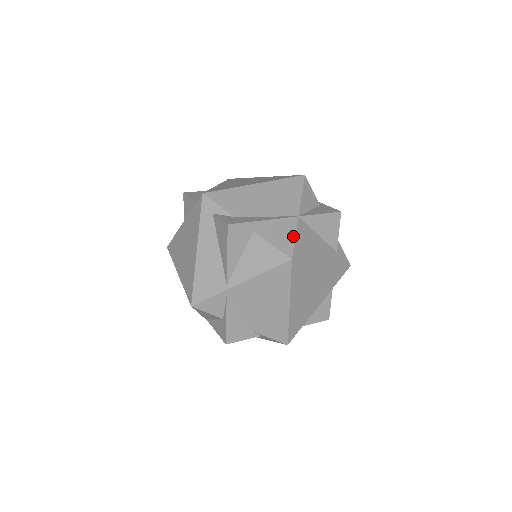
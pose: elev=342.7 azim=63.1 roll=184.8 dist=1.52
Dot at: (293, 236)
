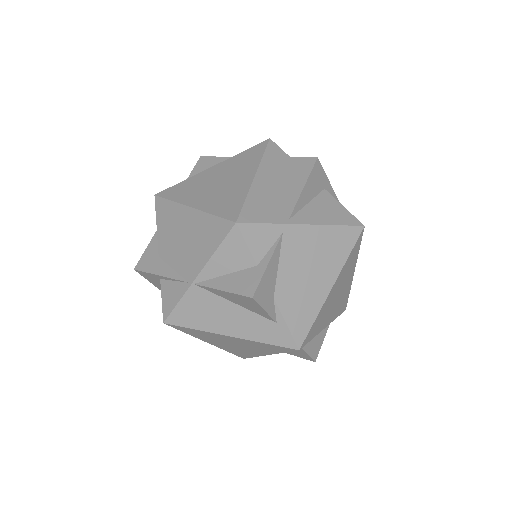
Dot at: occluded
